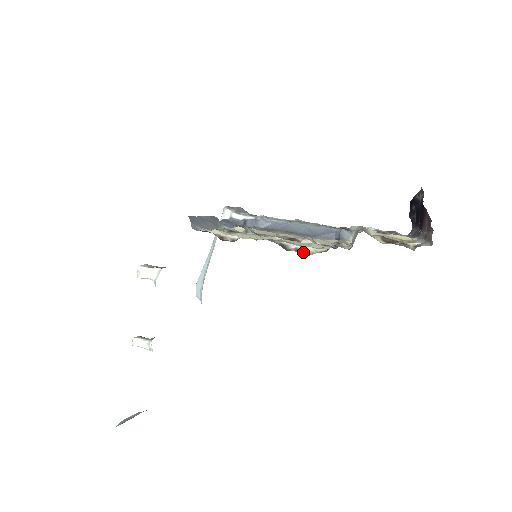
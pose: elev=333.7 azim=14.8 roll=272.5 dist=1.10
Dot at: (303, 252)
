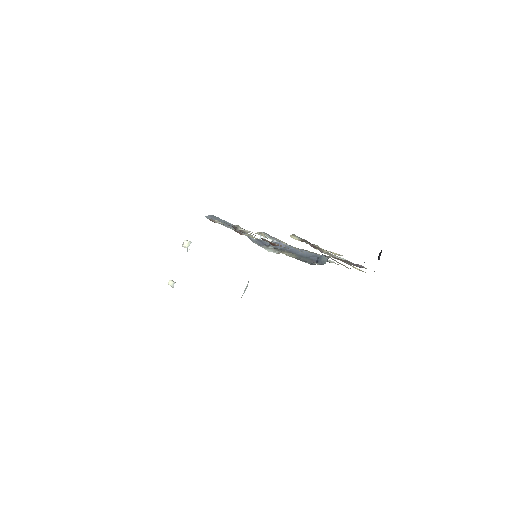
Dot at: (242, 231)
